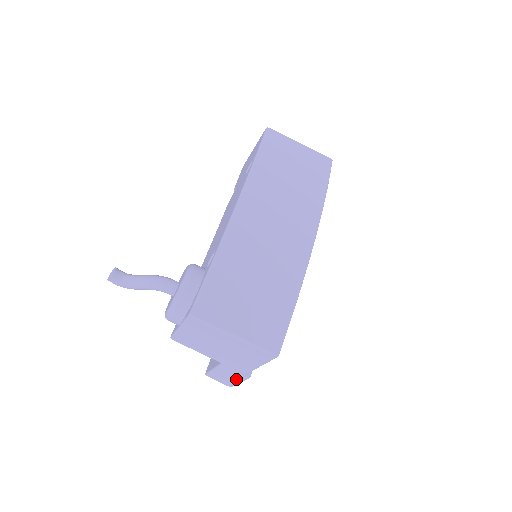
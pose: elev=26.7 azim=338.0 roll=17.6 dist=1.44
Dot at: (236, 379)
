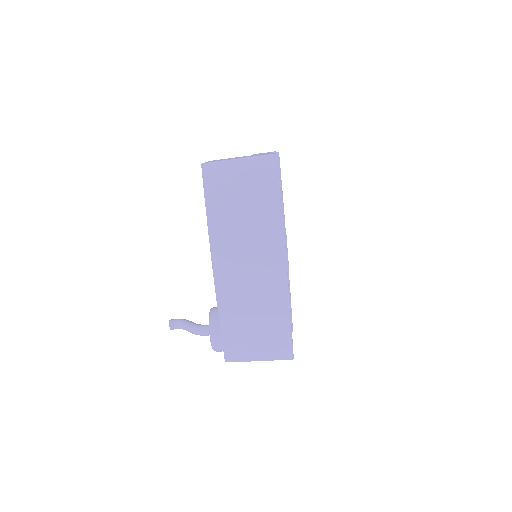
Dot at: occluded
